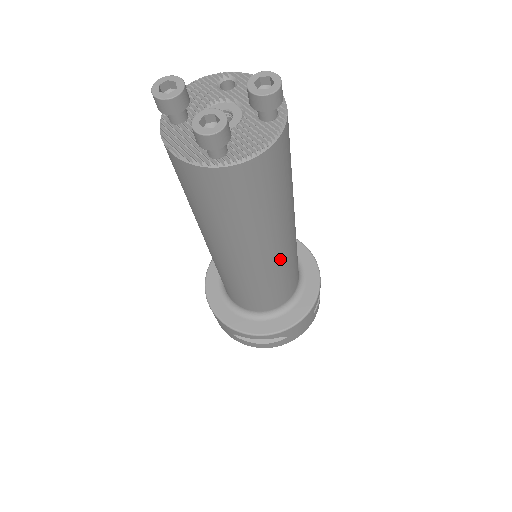
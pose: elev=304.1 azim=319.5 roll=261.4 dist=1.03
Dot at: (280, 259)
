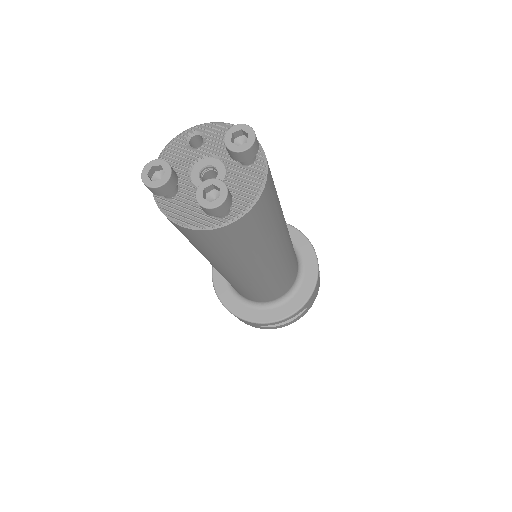
Dot at: (285, 256)
